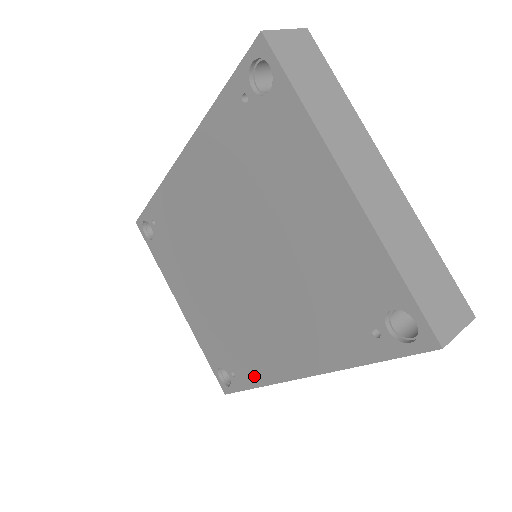
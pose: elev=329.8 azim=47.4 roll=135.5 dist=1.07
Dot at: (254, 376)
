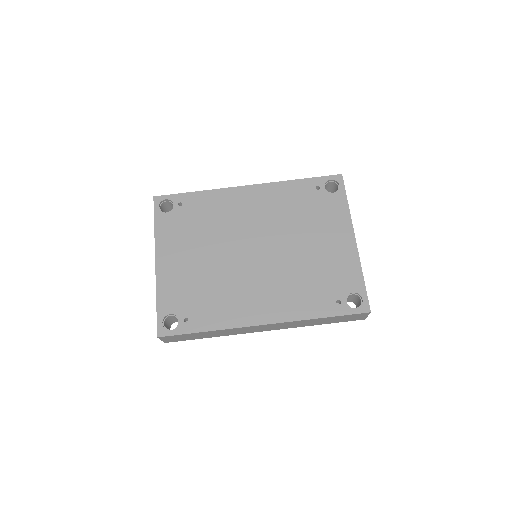
Dot at: (214, 322)
